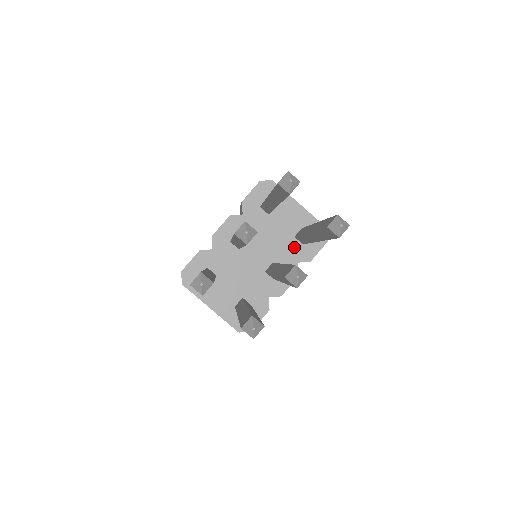
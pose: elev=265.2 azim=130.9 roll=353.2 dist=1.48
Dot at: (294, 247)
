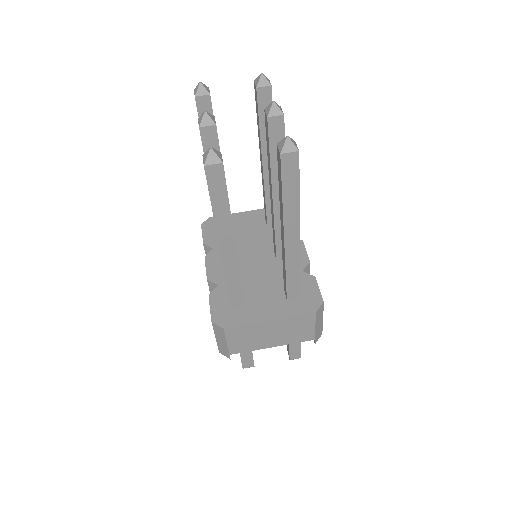
Dot at: occluded
